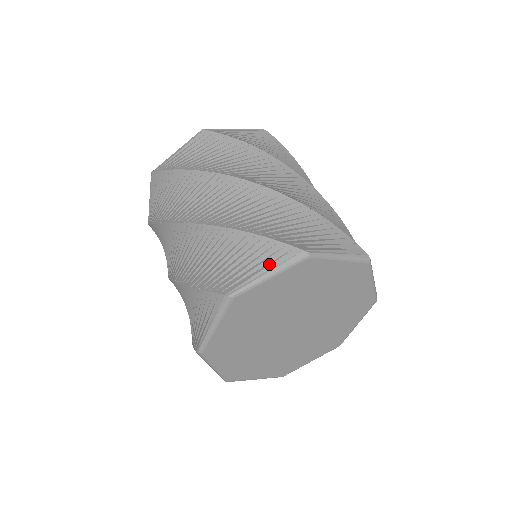
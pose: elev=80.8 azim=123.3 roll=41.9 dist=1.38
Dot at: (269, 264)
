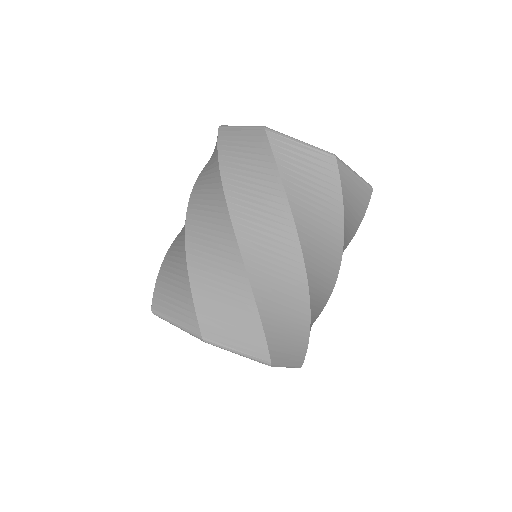
Dot at: (245, 348)
